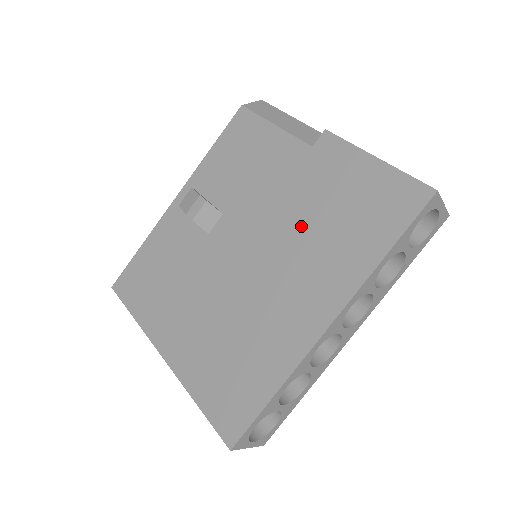
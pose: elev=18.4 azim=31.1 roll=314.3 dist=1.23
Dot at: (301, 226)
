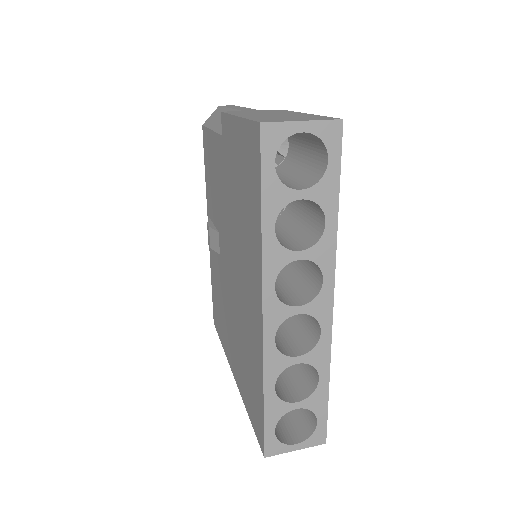
Dot at: (235, 219)
